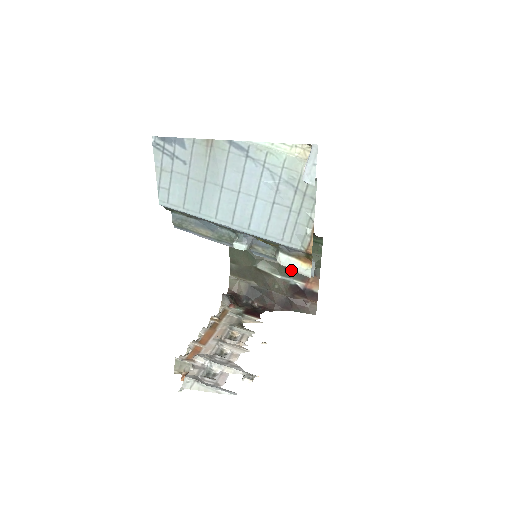
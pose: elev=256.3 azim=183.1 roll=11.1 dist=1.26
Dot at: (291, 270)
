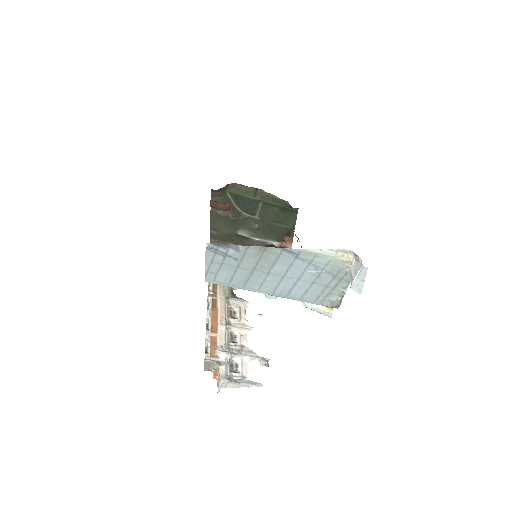
Dot at: (268, 234)
